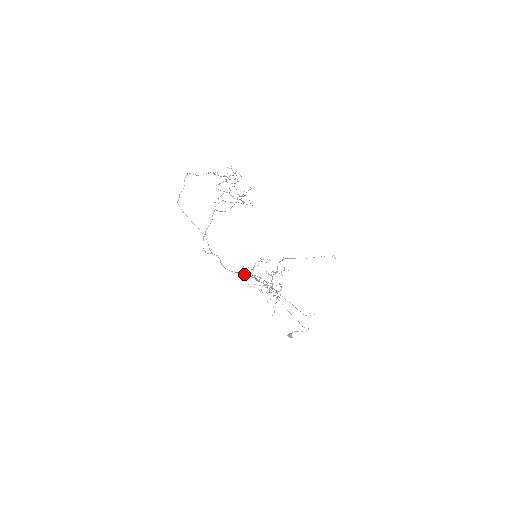
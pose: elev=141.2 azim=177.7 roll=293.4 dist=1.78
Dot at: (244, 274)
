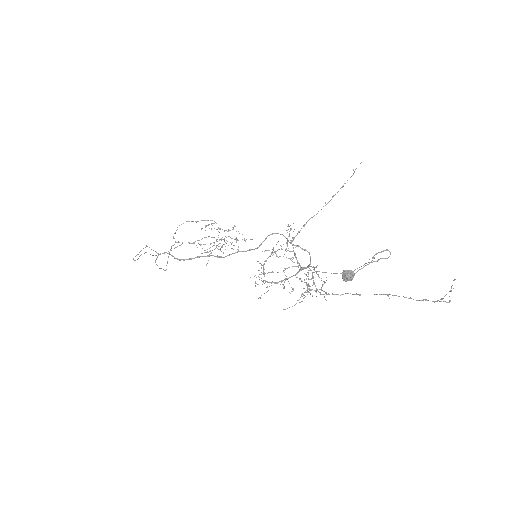
Dot at: (218, 257)
